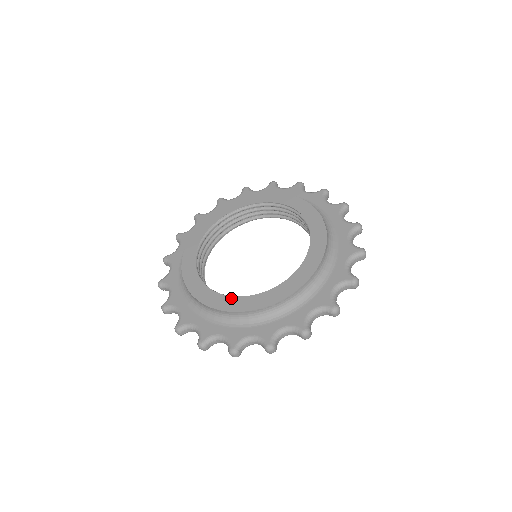
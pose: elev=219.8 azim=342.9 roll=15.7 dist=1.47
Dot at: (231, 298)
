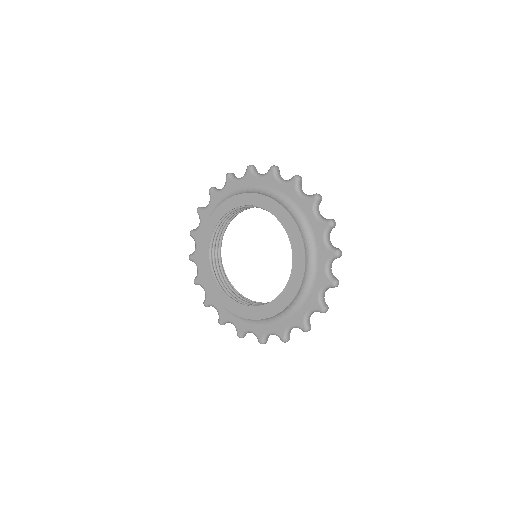
Dot at: (260, 308)
